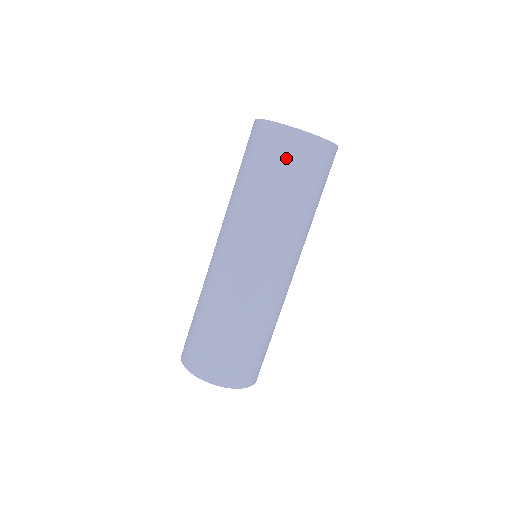
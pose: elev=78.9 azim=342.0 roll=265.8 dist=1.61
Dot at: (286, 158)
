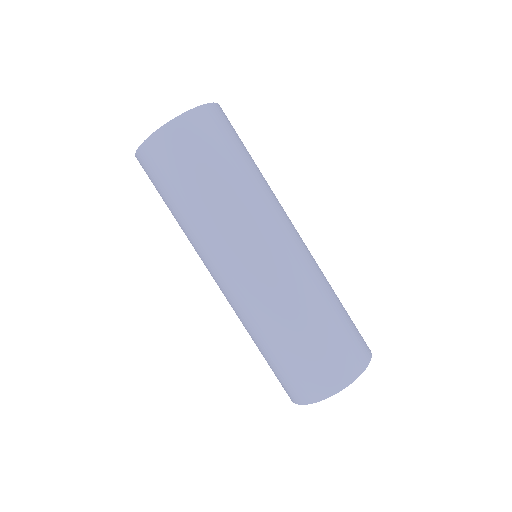
Dot at: (221, 134)
